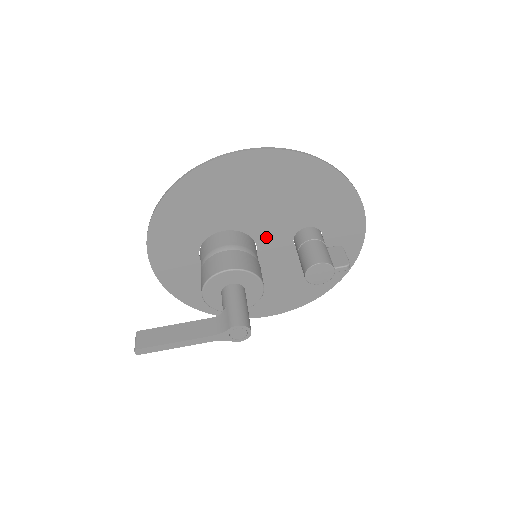
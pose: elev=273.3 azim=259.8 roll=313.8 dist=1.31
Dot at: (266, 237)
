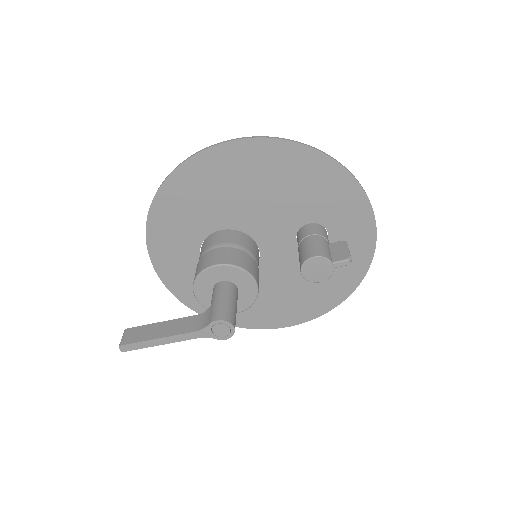
Dot at: (266, 236)
